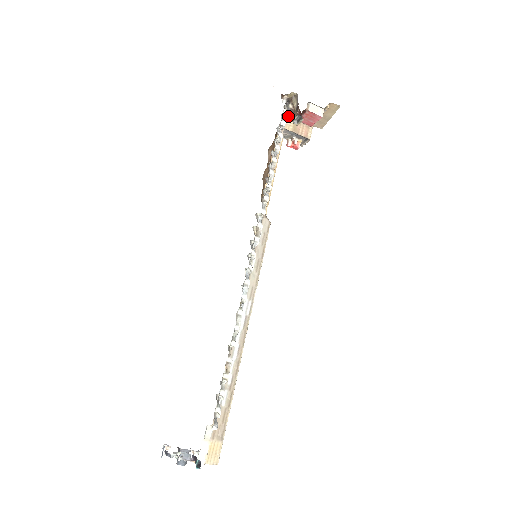
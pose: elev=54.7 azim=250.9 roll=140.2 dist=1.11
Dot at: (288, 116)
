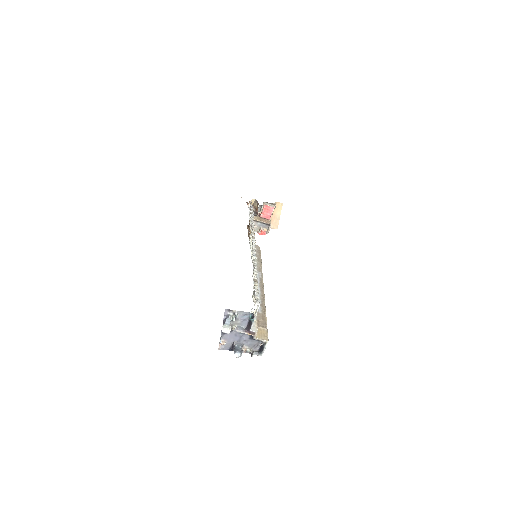
Dot at: (254, 213)
